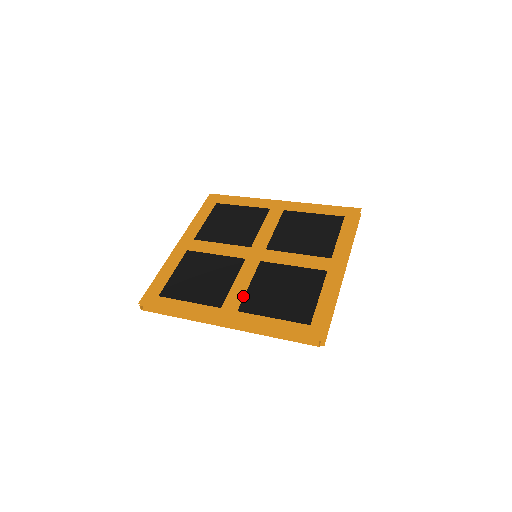
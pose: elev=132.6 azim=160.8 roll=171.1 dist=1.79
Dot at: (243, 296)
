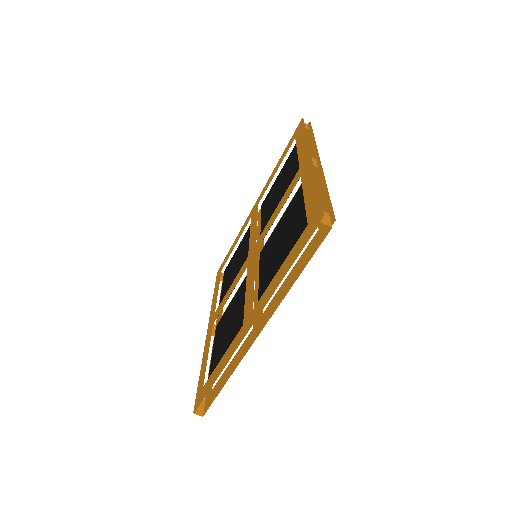
Dot at: occluded
